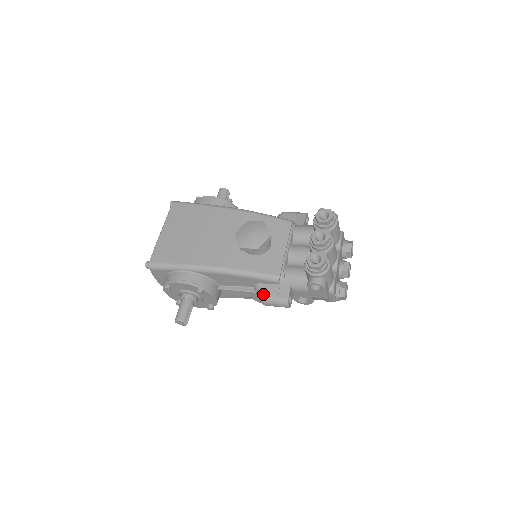
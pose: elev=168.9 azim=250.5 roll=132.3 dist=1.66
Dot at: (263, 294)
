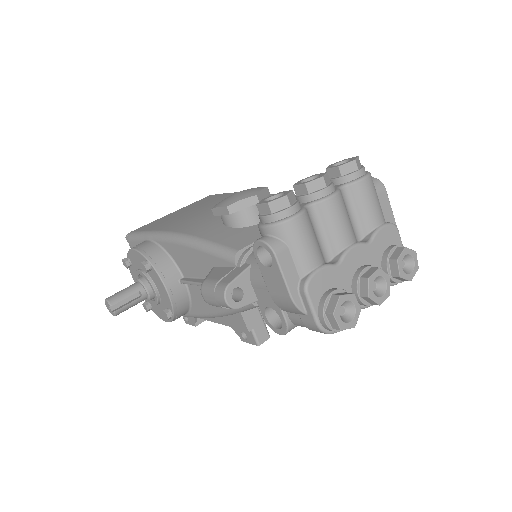
Dot at: (206, 277)
